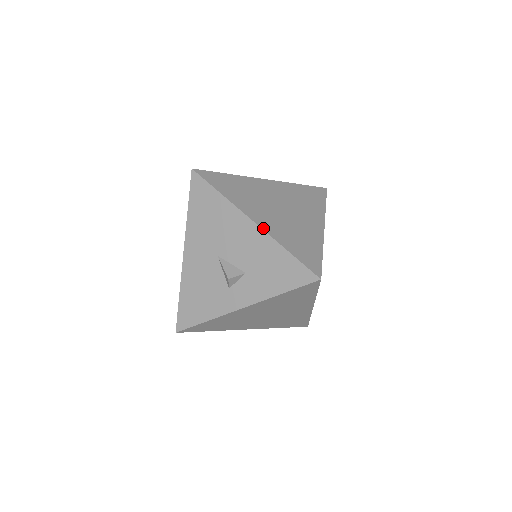
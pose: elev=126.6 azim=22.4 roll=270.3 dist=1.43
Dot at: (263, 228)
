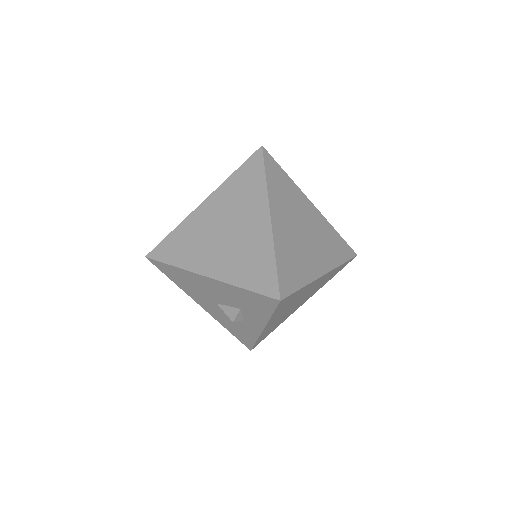
Dot at: (216, 278)
